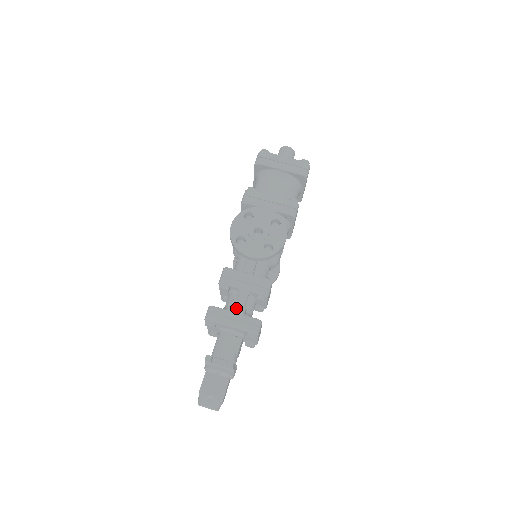
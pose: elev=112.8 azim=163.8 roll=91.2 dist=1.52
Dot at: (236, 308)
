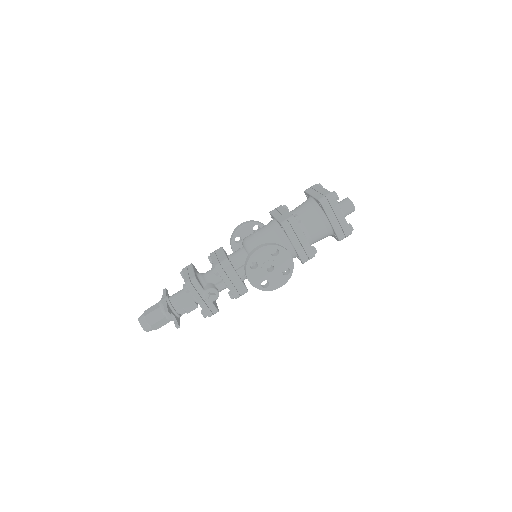
Dot at: (211, 299)
